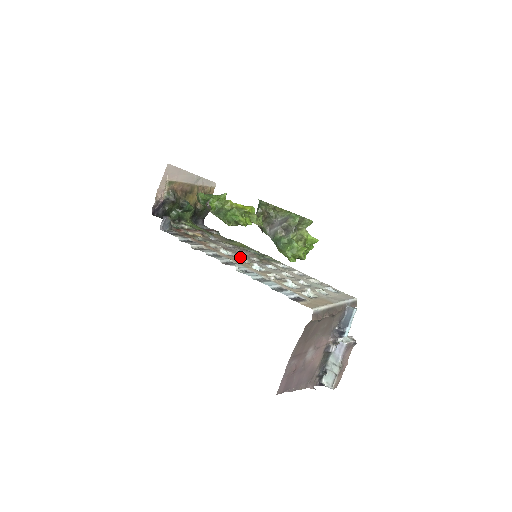
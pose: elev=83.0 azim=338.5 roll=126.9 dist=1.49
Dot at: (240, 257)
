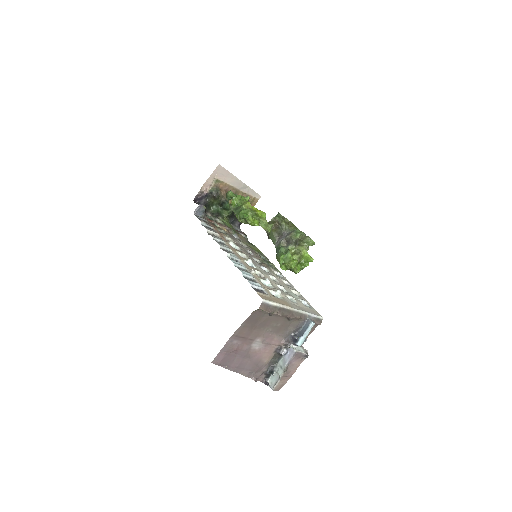
Dot at: occluded
